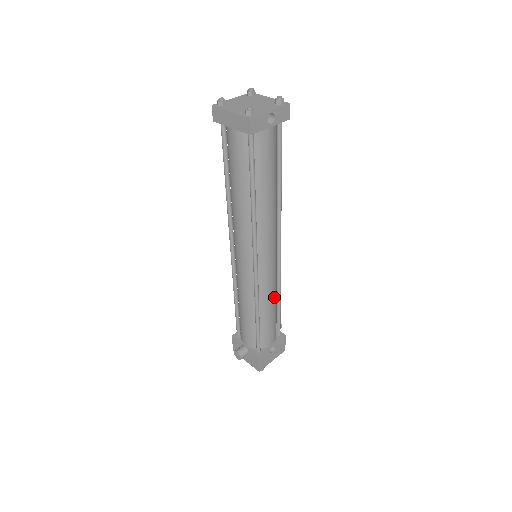
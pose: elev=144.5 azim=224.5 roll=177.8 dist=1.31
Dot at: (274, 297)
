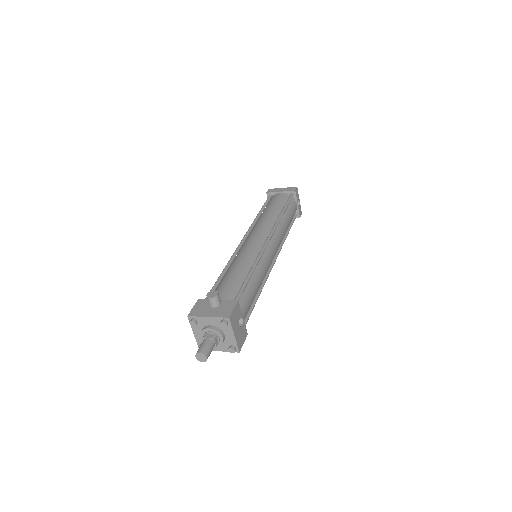
Dot at: occluded
